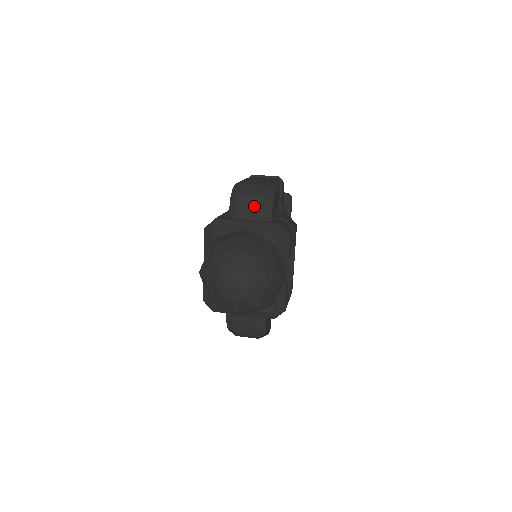
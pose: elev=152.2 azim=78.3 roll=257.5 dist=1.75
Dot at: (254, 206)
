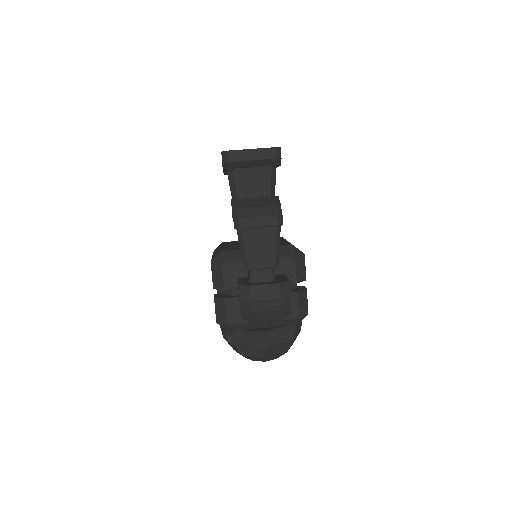
Dot at: occluded
